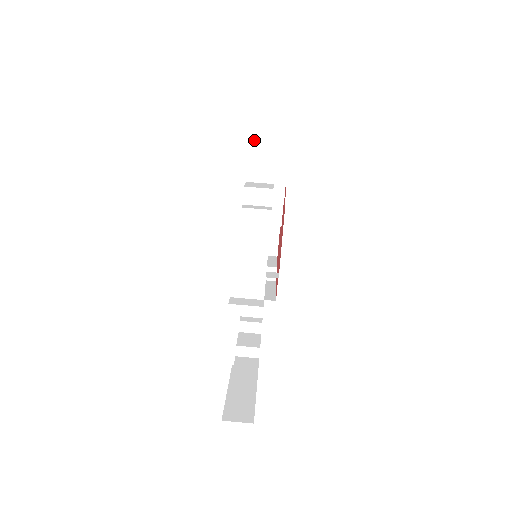
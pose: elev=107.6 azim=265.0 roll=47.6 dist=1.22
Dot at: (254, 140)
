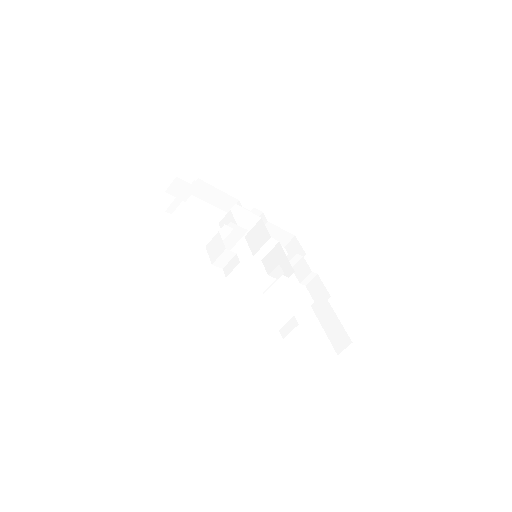
Dot at: (168, 193)
